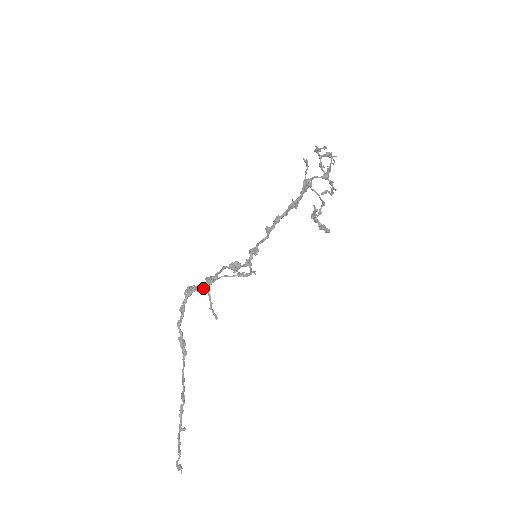
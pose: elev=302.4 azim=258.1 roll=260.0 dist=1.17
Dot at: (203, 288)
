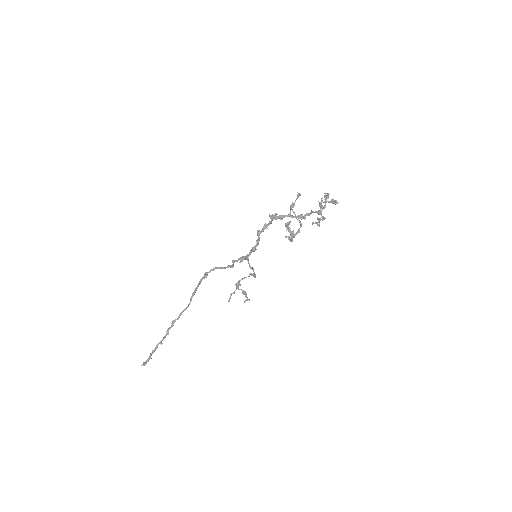
Dot at: (237, 282)
